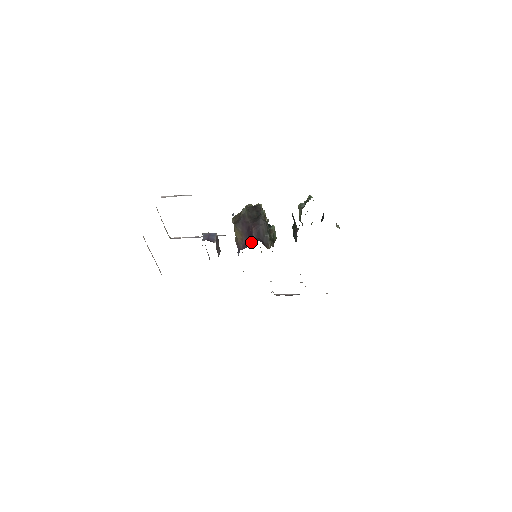
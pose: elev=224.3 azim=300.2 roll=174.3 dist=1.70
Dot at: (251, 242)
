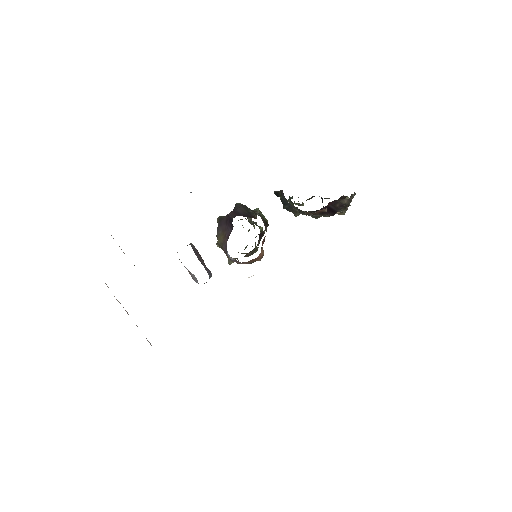
Dot at: (232, 224)
